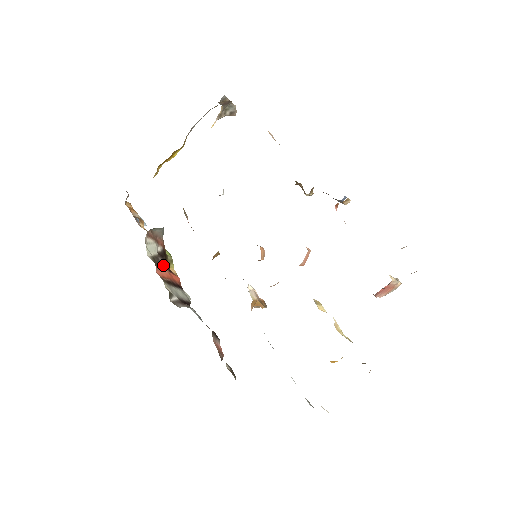
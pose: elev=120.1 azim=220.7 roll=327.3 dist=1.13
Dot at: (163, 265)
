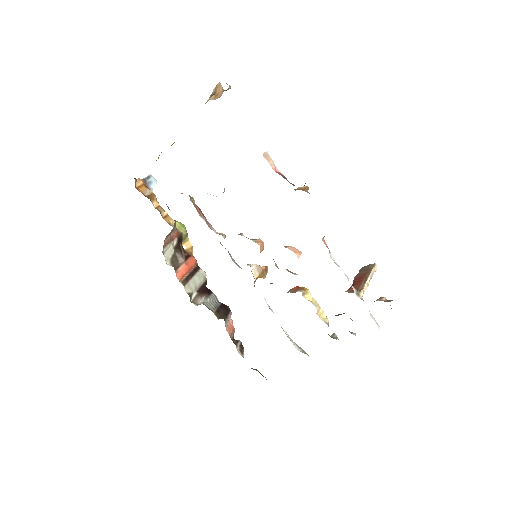
Dot at: (180, 260)
